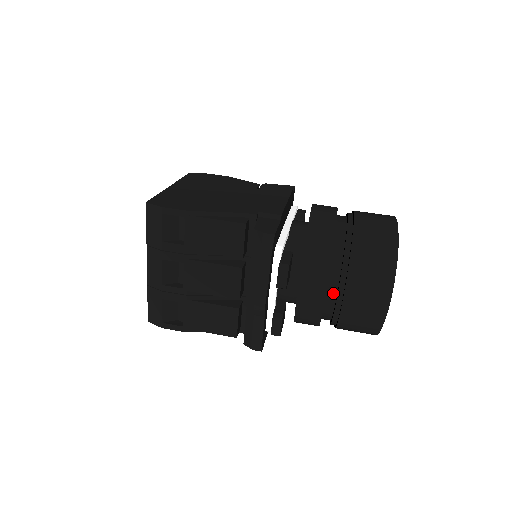
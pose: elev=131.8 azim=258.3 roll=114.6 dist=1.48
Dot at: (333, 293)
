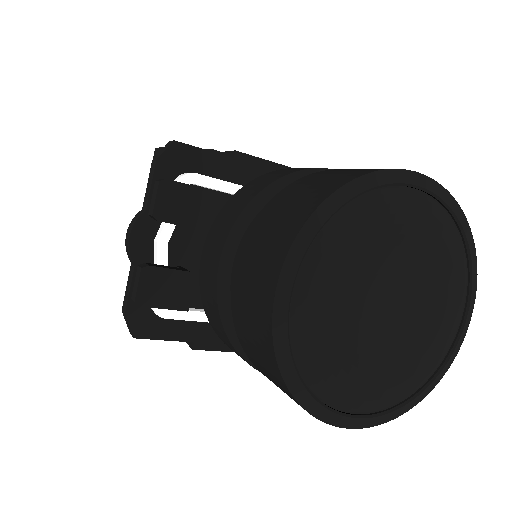
Dot at: occluded
